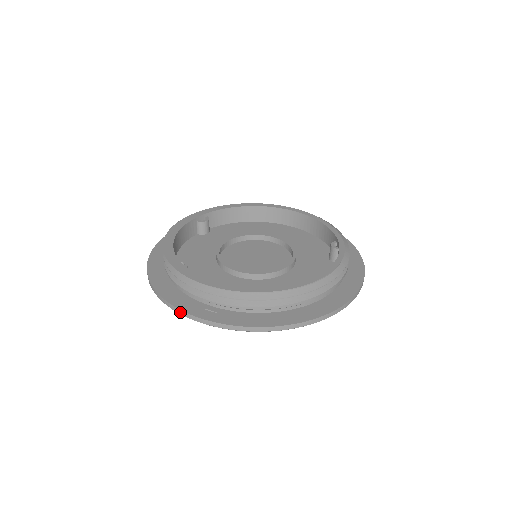
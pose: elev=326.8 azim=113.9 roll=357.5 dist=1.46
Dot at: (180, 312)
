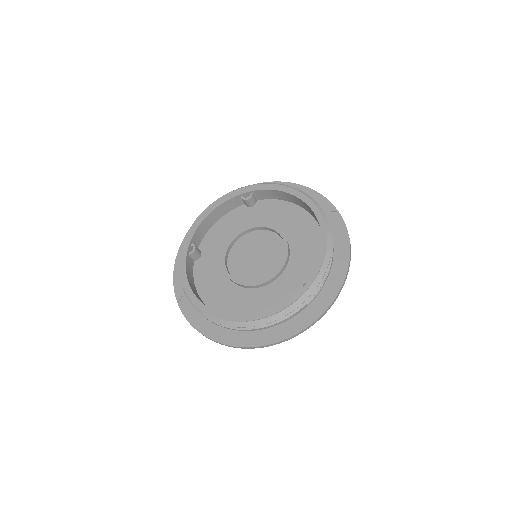
Dot at: (174, 287)
